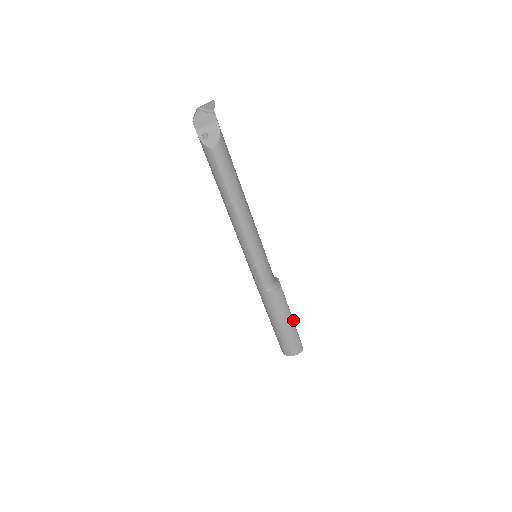
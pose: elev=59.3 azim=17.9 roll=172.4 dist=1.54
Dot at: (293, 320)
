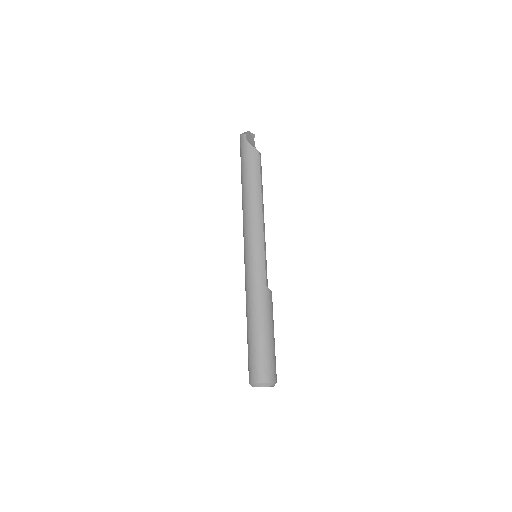
Dot at: occluded
